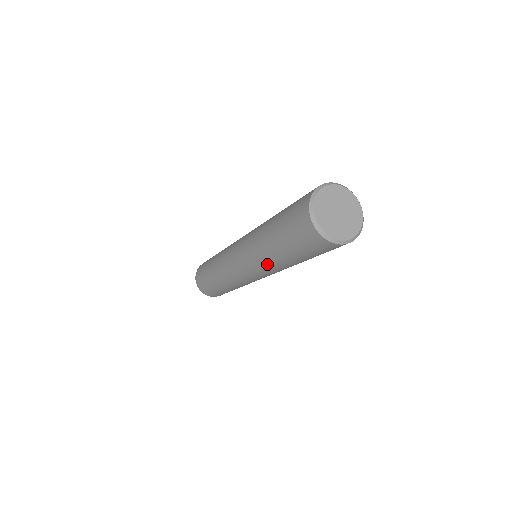
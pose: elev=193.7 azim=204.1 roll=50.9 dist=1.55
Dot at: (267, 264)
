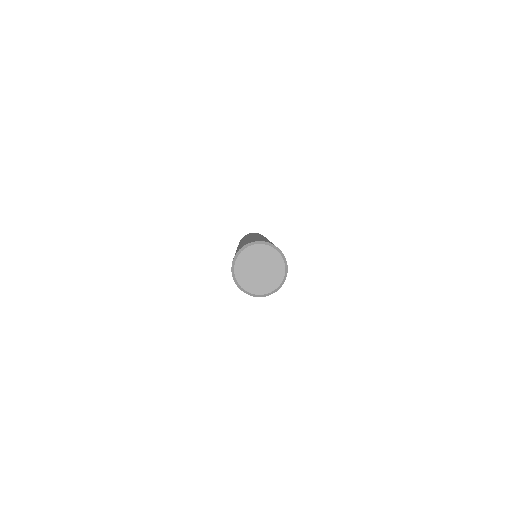
Dot at: occluded
